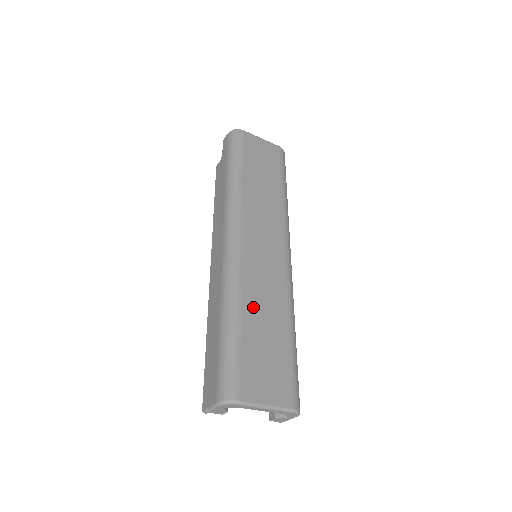
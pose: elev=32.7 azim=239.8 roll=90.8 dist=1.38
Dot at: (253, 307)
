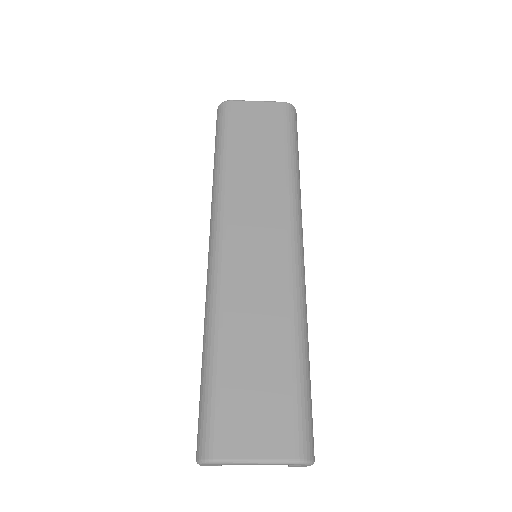
Dot at: (238, 330)
